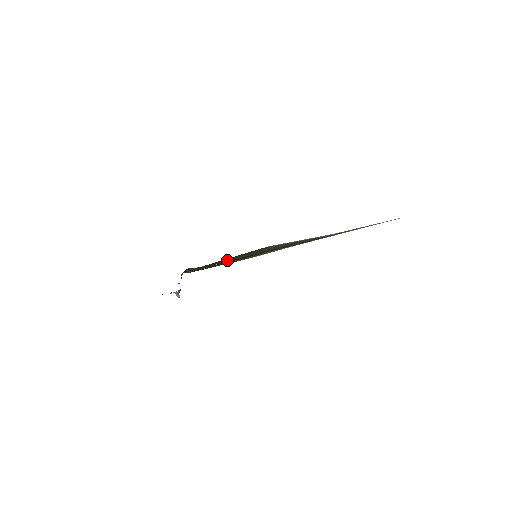
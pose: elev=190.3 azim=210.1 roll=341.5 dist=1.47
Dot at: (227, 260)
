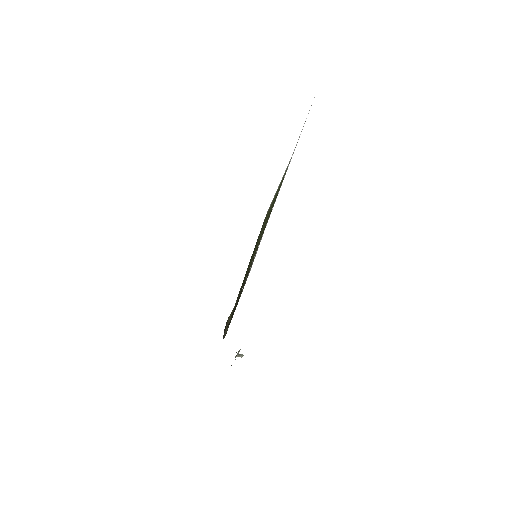
Dot at: (245, 277)
